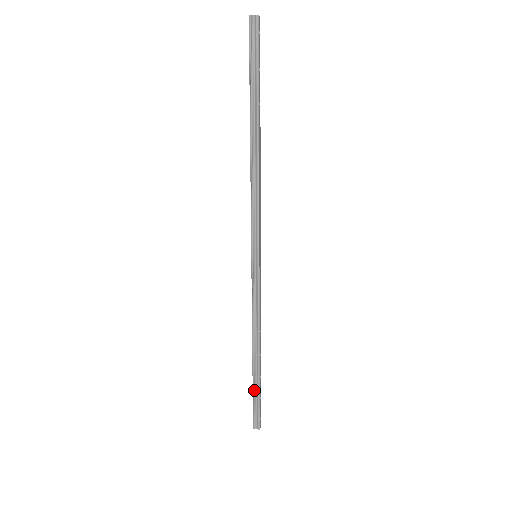
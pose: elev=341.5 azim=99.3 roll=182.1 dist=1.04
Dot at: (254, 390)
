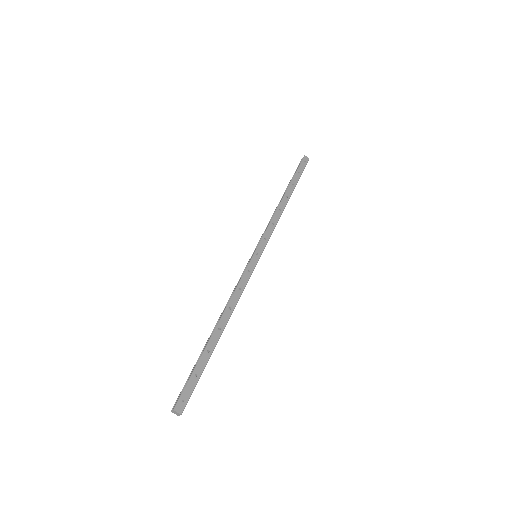
Dot at: (196, 363)
